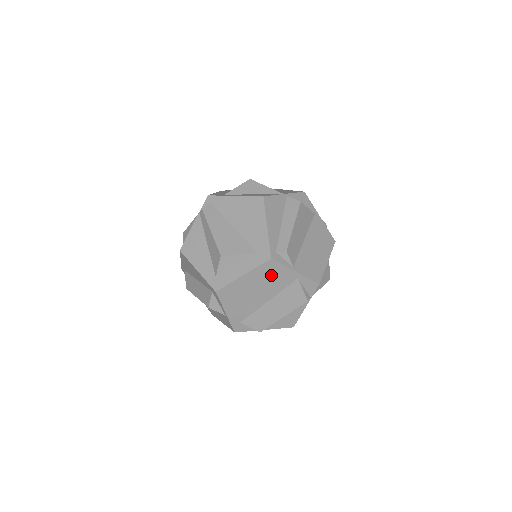
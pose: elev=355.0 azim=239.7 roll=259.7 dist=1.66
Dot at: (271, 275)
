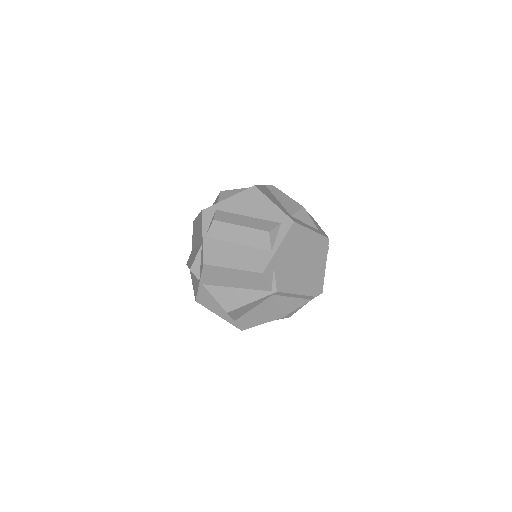
Dot at: (318, 251)
